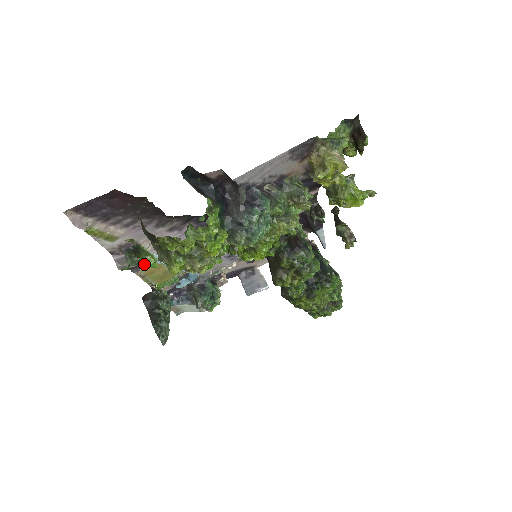
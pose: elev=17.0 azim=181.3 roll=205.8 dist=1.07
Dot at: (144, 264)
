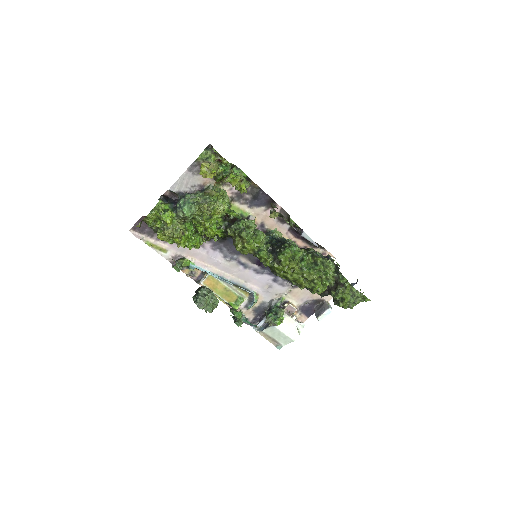
Dot at: (183, 263)
